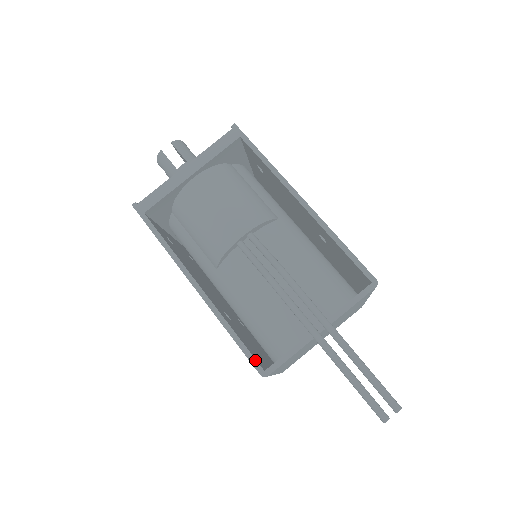
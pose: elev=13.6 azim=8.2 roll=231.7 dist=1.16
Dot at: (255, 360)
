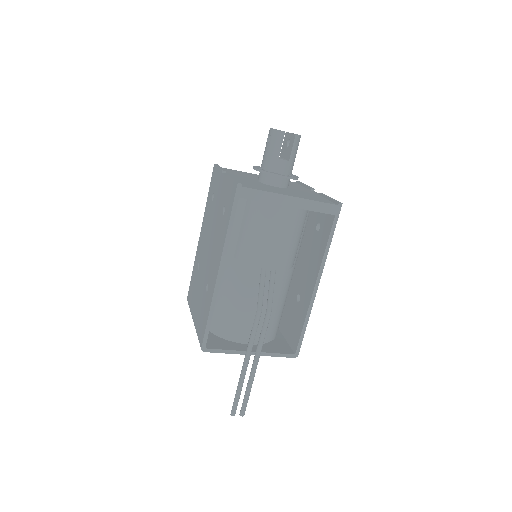
Dot at: occluded
